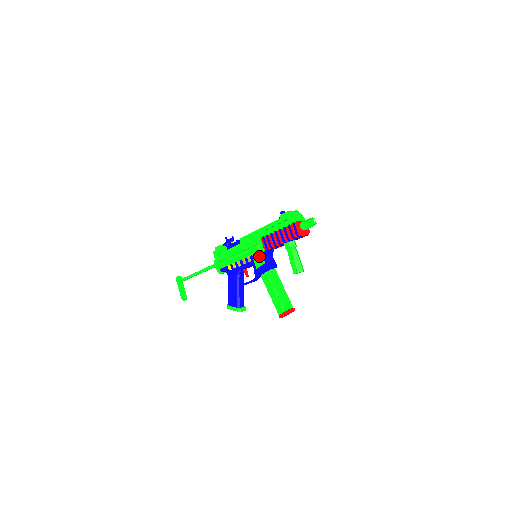
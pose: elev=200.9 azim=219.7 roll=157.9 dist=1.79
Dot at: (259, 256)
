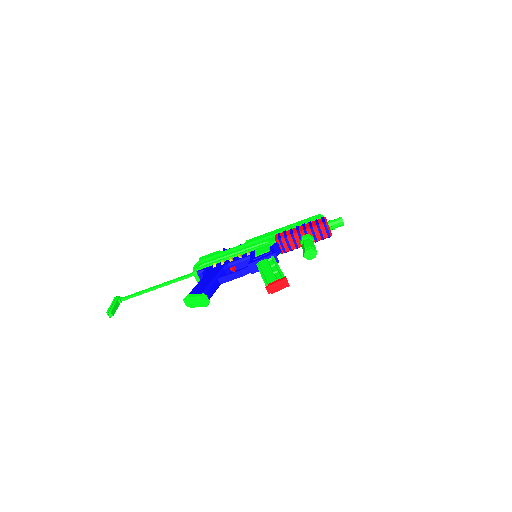
Dot at: (265, 247)
